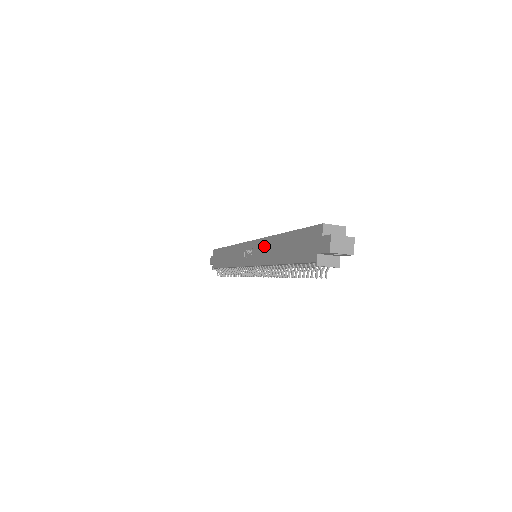
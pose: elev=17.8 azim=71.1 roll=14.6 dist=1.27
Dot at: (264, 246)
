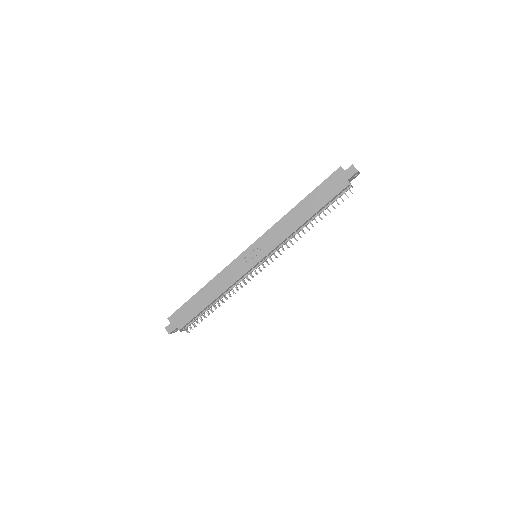
Dot at: (277, 229)
